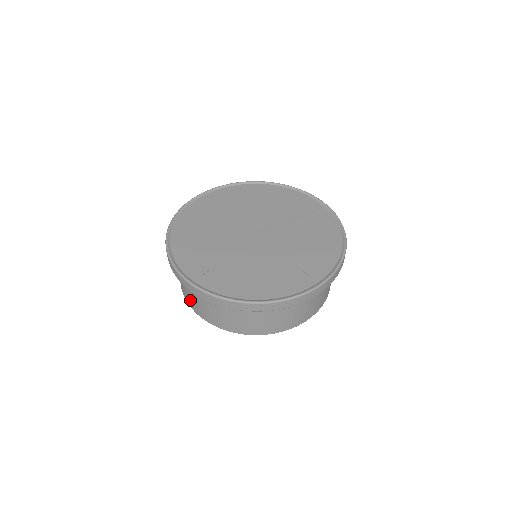
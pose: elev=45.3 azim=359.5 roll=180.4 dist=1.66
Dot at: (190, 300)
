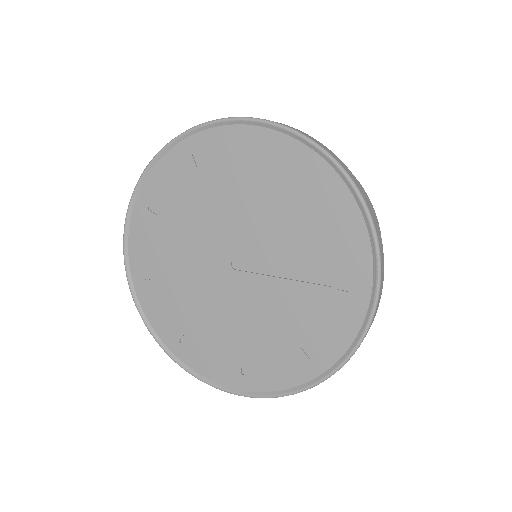
Dot at: occluded
